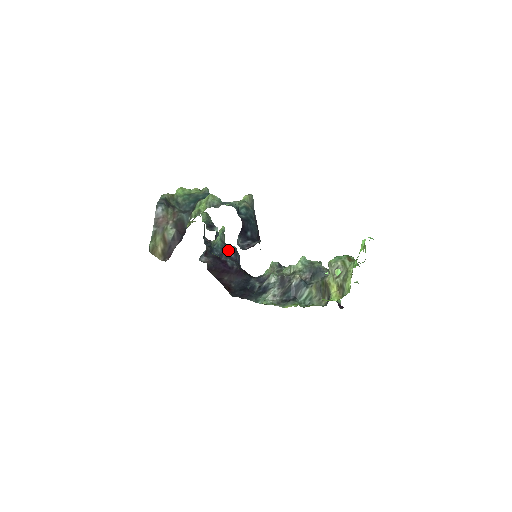
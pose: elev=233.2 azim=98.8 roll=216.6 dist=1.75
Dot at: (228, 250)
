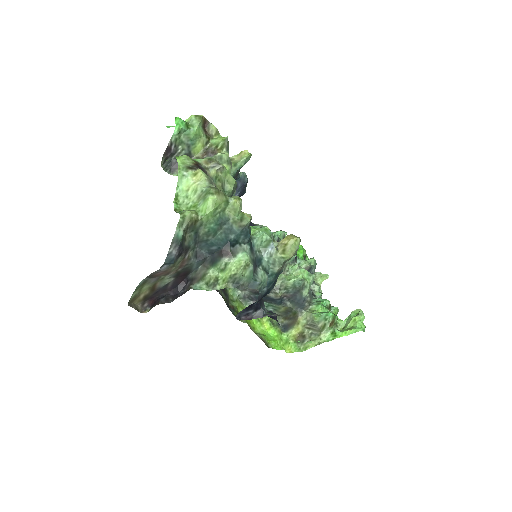
Dot at: occluded
